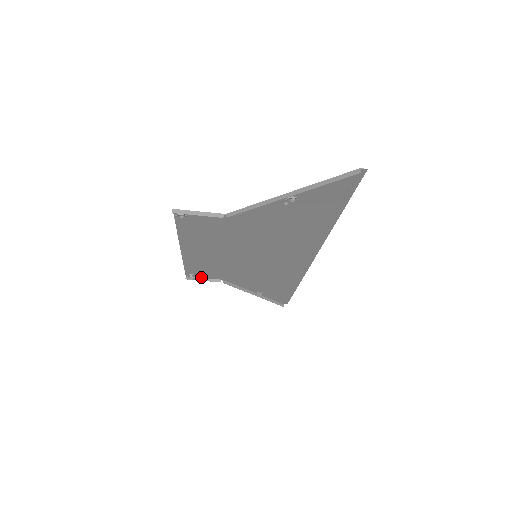
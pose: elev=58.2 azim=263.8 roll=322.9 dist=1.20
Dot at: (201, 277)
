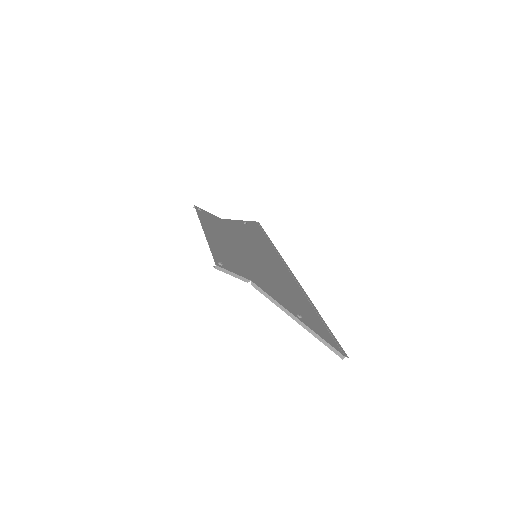
Dot at: (206, 211)
